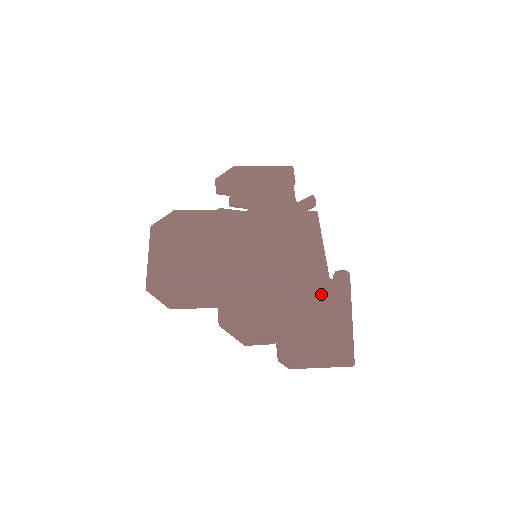
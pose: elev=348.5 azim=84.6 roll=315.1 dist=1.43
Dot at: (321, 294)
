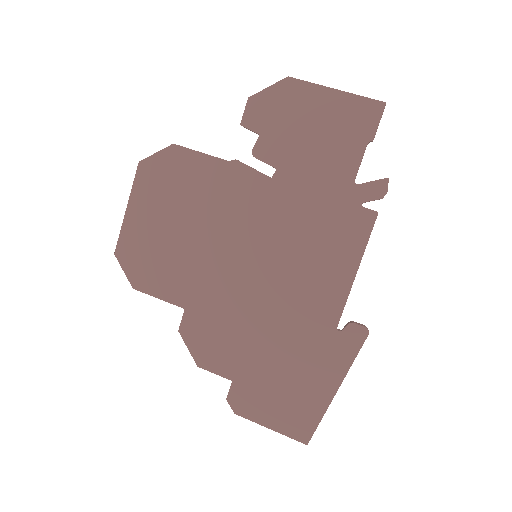
Dot at: (313, 346)
